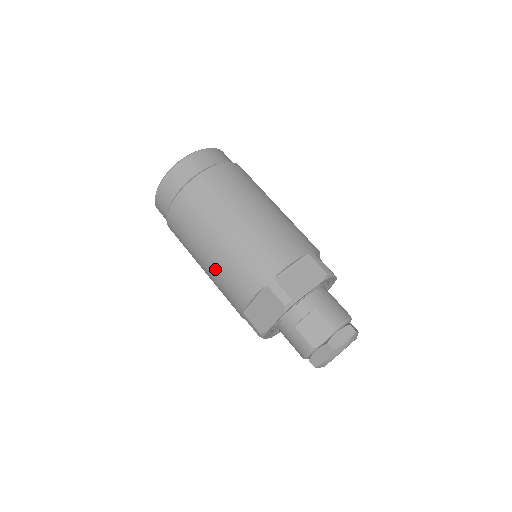
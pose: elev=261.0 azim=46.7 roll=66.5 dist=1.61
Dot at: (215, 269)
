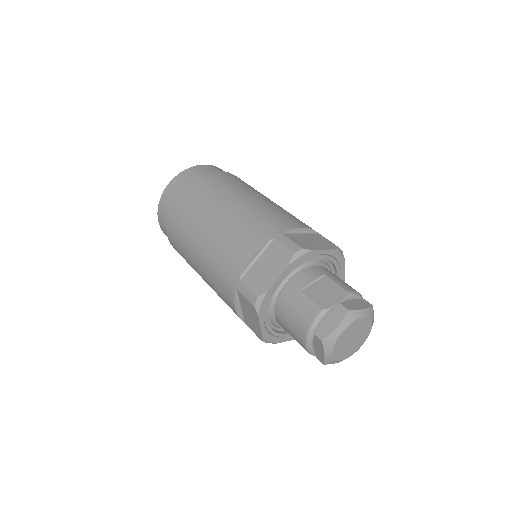
Dot at: (214, 238)
